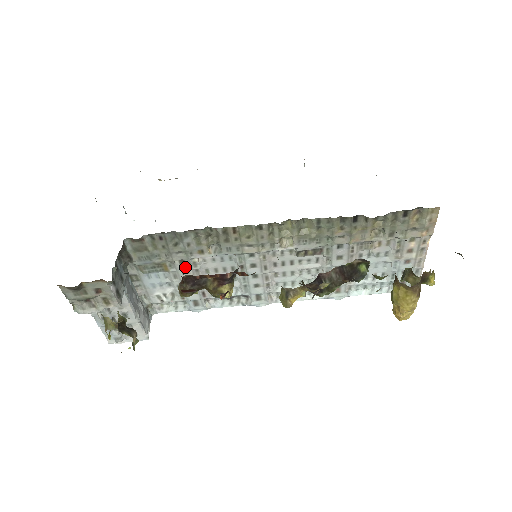
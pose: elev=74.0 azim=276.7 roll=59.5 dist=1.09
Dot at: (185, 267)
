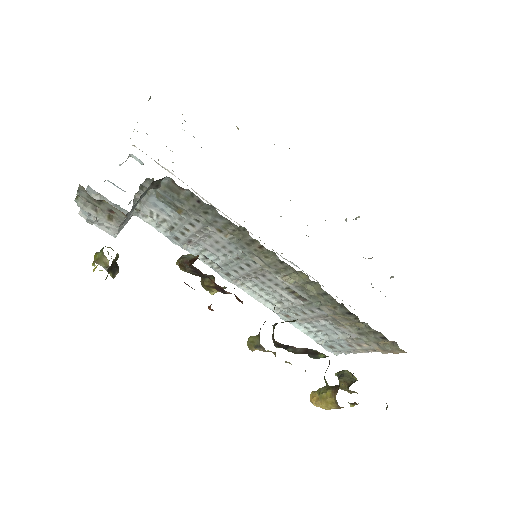
Dot at: (196, 223)
